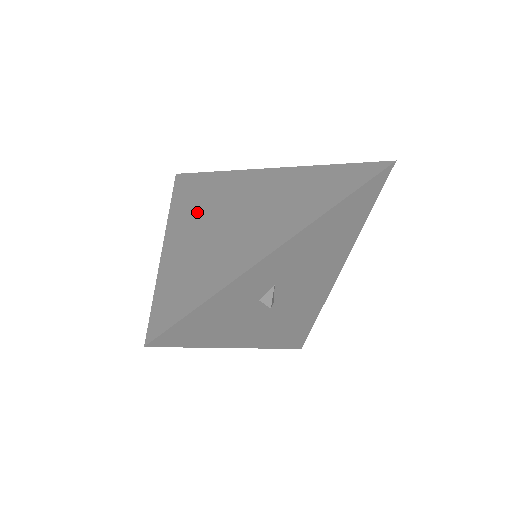
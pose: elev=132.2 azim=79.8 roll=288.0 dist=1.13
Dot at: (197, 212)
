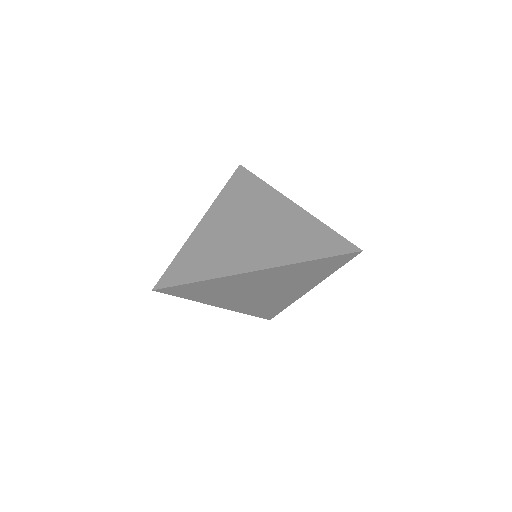
Dot at: (226, 297)
